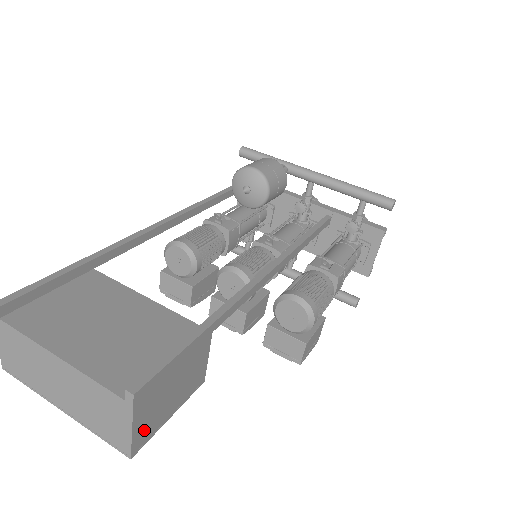
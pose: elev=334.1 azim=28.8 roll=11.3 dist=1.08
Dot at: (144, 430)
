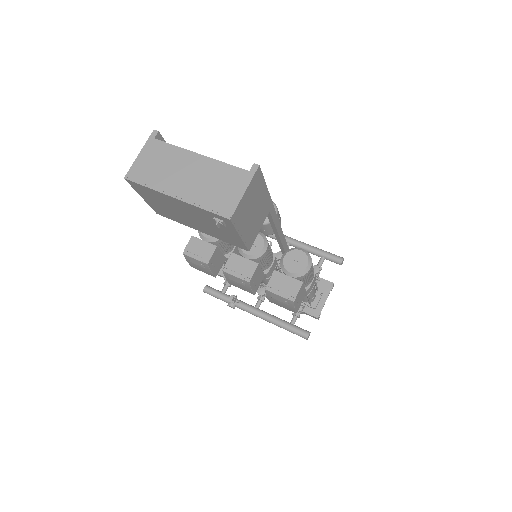
Dot at: (241, 210)
